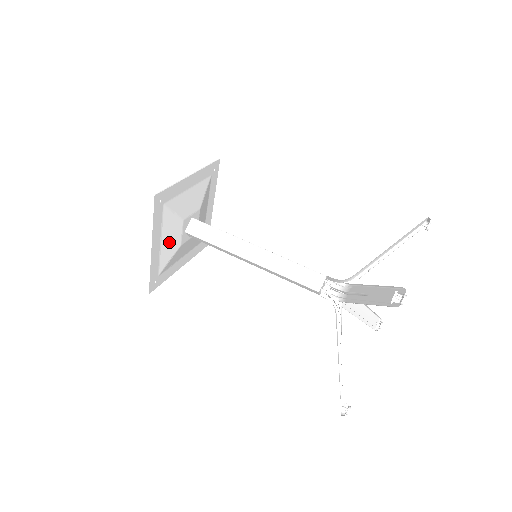
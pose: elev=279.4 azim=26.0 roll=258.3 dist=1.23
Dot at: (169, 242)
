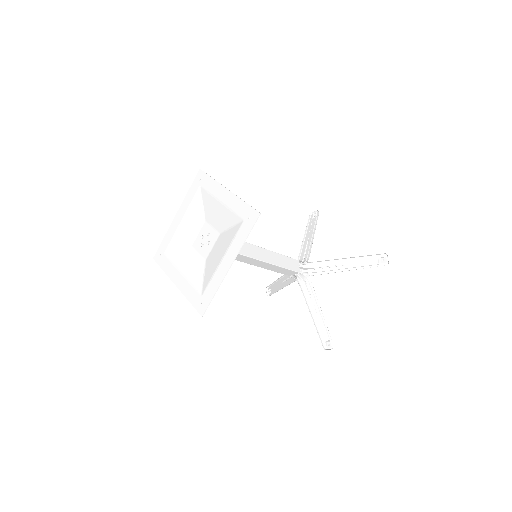
Dot at: (216, 258)
